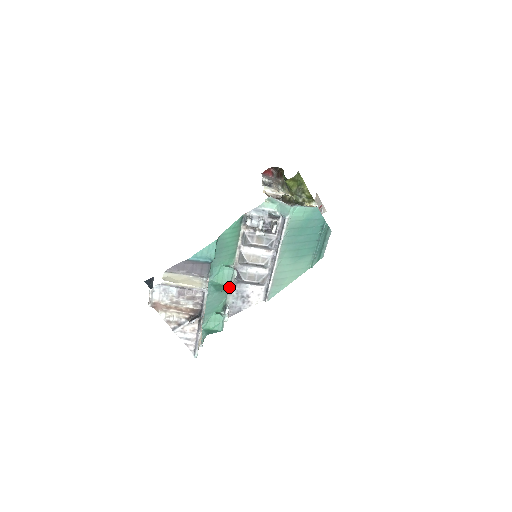
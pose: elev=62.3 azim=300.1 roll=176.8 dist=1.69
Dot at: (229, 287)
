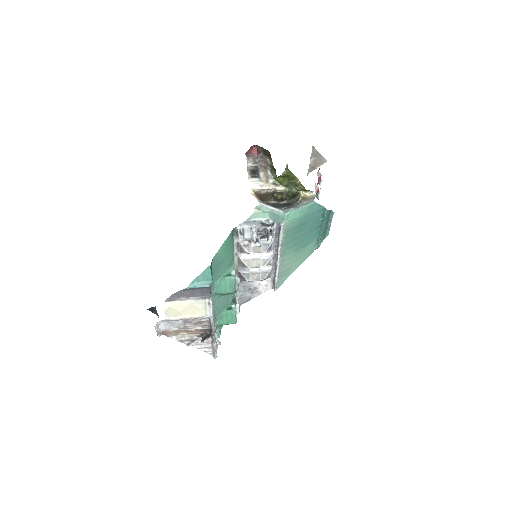
Dot at: (234, 292)
